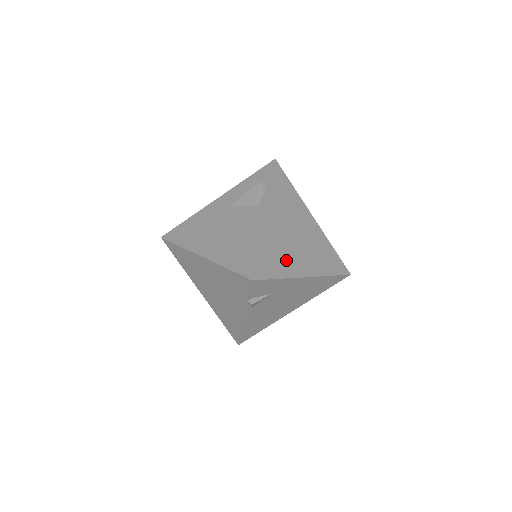
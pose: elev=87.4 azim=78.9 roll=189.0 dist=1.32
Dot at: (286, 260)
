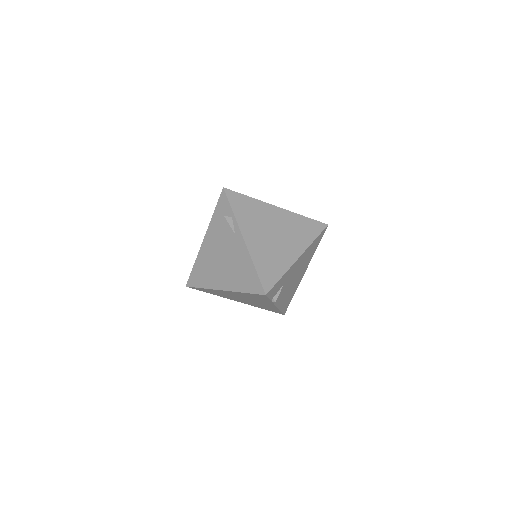
Dot at: (278, 259)
